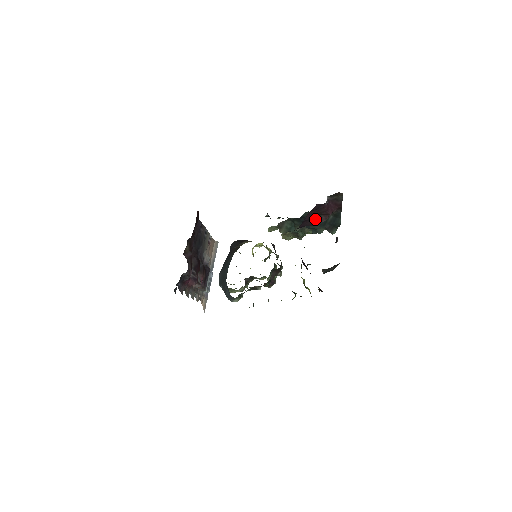
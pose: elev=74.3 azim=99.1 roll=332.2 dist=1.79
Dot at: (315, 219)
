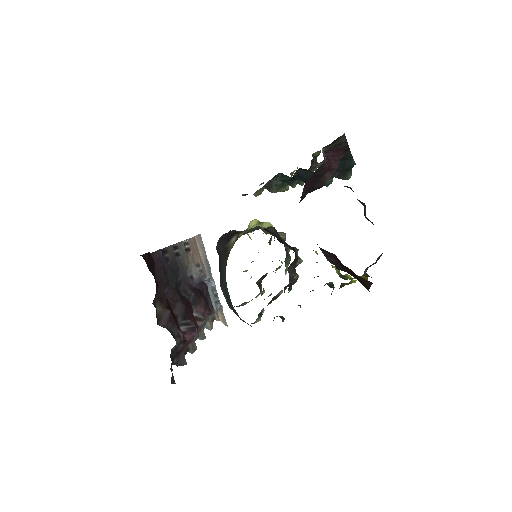
Dot at: (316, 183)
